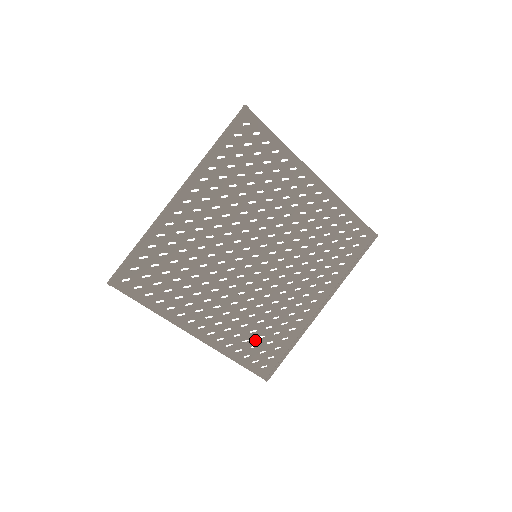
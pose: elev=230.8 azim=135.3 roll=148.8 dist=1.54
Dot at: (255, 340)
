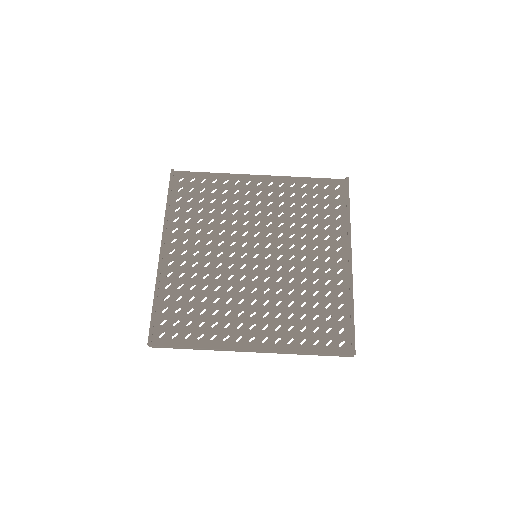
Dot at: (312, 324)
